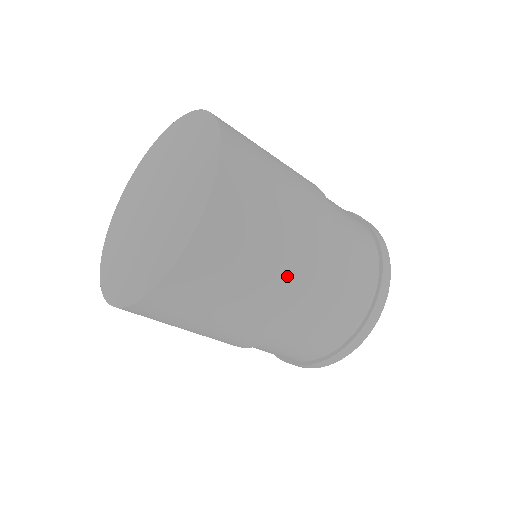
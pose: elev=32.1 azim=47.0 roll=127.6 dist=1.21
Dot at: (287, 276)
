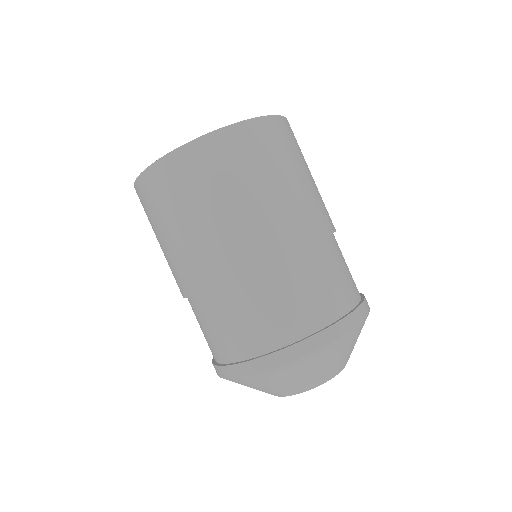
Dot at: (287, 211)
